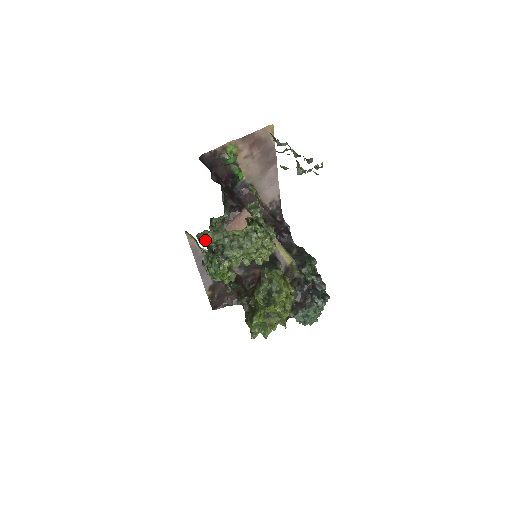
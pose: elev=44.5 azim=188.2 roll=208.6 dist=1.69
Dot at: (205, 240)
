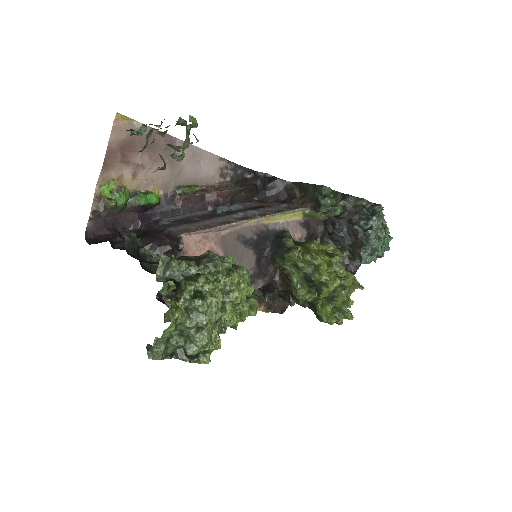
Dot at: occluded
